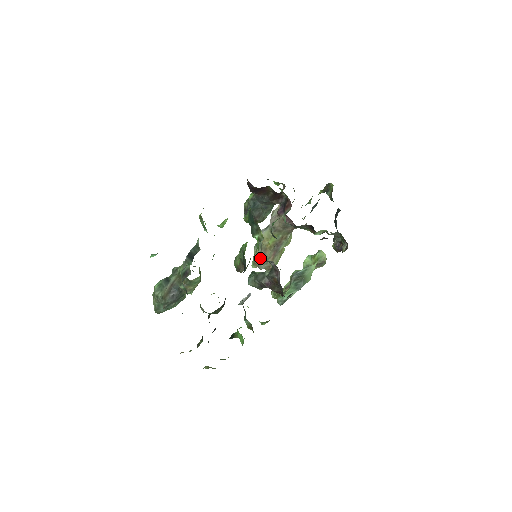
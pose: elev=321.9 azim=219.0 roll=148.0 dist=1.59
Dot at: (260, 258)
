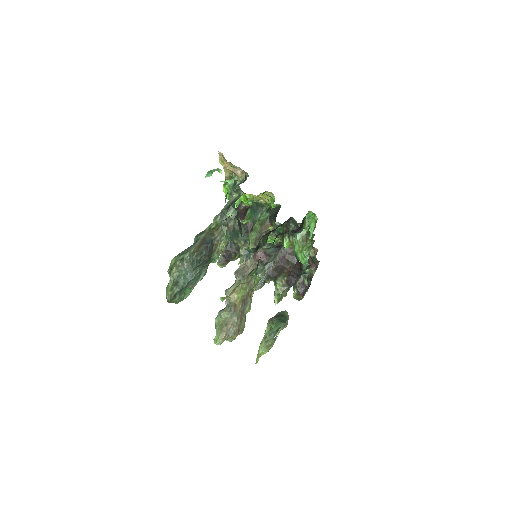
Dot at: occluded
